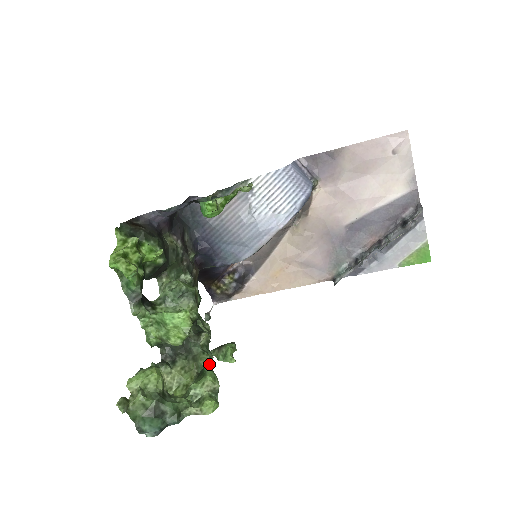
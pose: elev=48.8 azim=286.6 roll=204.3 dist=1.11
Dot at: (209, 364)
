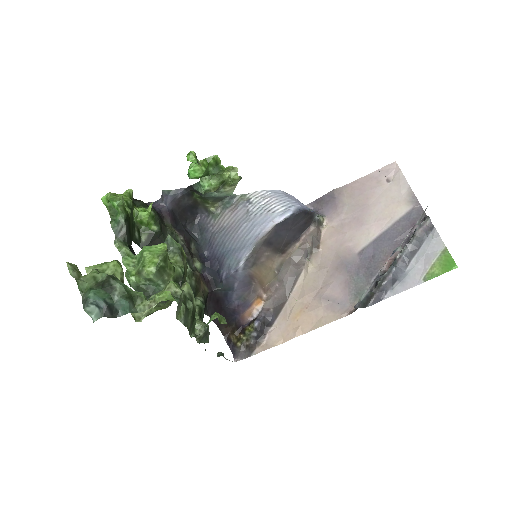
Dot at: (183, 299)
